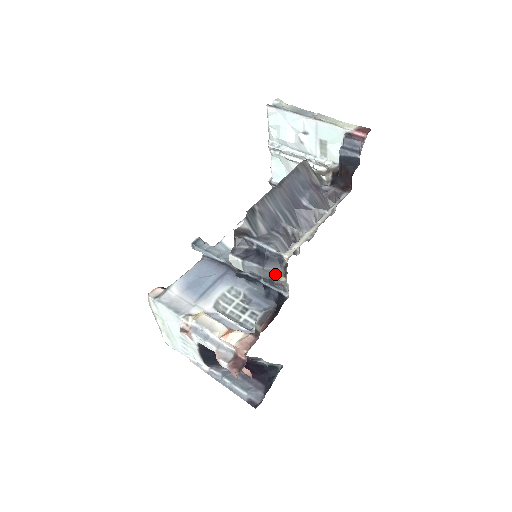
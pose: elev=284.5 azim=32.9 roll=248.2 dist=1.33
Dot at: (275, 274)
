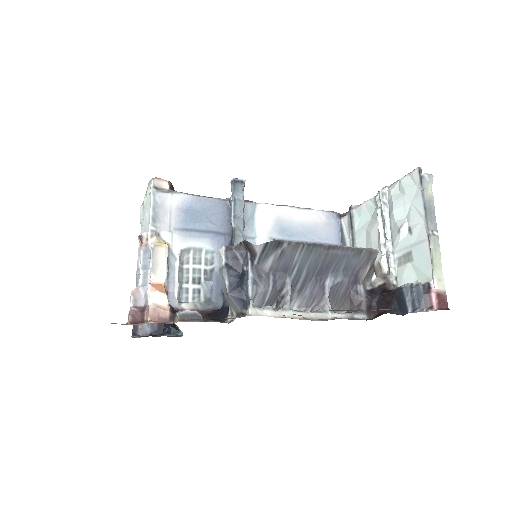
Dot at: (232, 305)
